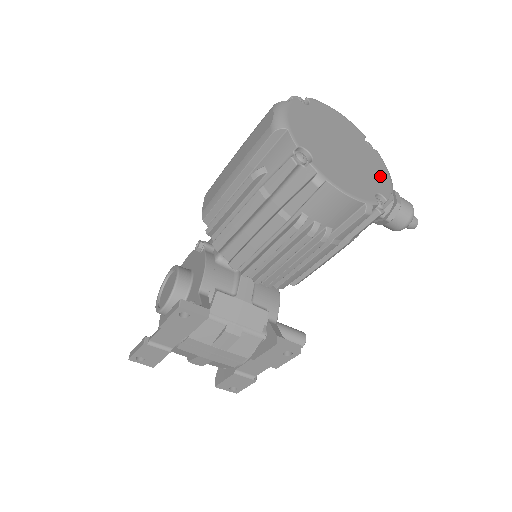
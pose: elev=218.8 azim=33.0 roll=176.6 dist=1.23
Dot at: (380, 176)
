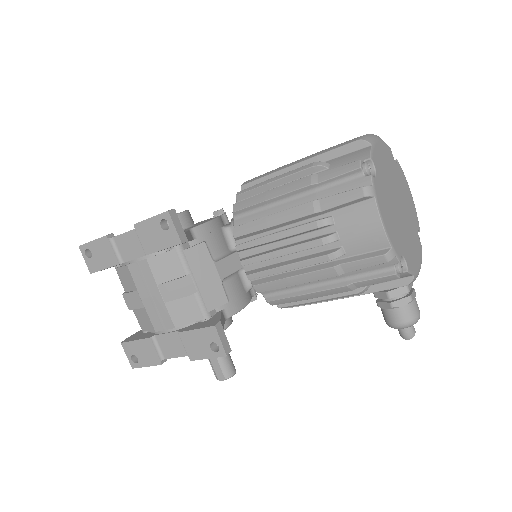
Dot at: (414, 256)
